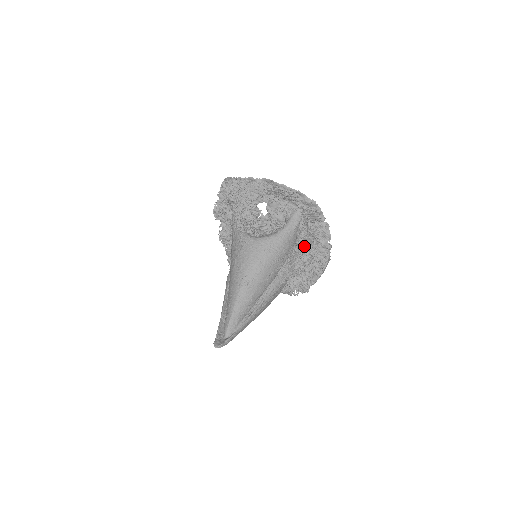
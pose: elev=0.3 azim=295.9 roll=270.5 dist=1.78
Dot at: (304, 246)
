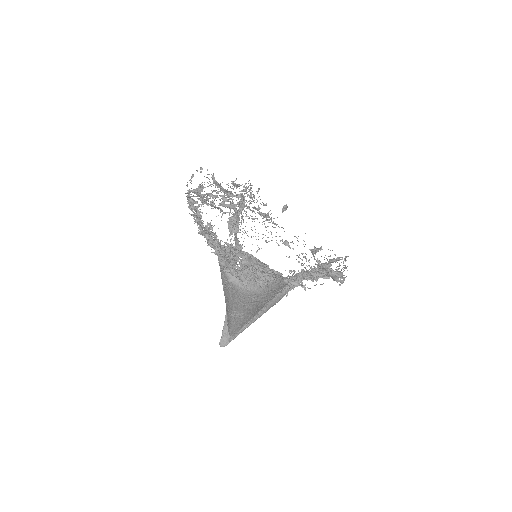
Dot at: occluded
